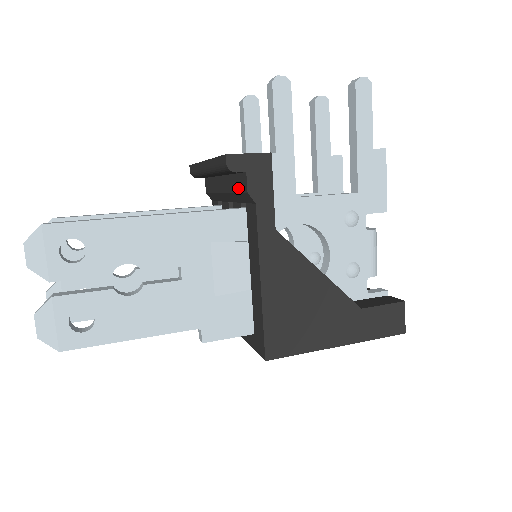
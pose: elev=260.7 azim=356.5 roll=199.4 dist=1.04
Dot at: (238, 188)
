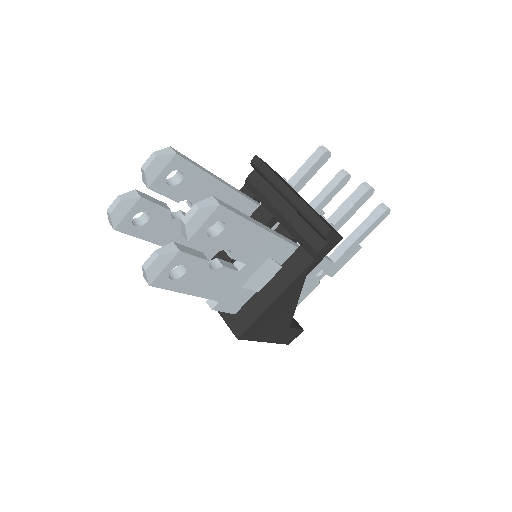
Dot at: (307, 236)
